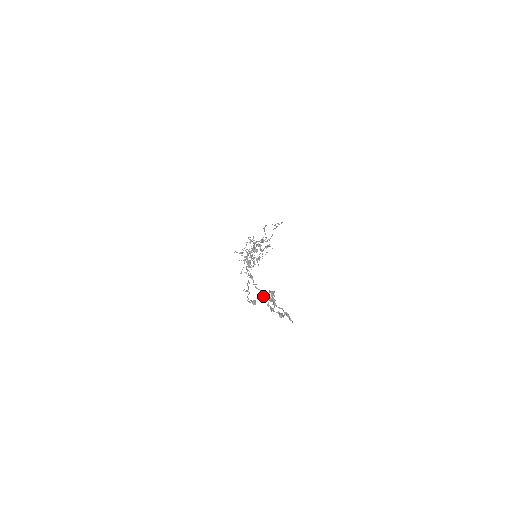
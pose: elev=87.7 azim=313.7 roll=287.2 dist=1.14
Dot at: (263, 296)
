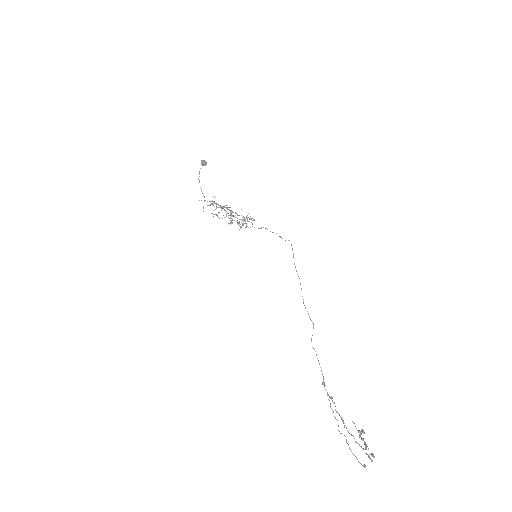
Dot at: occluded
